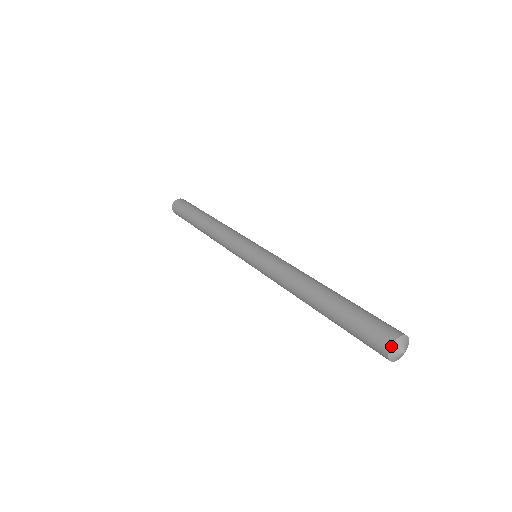
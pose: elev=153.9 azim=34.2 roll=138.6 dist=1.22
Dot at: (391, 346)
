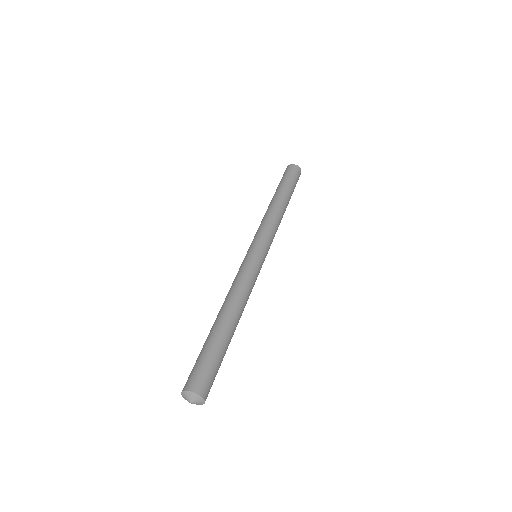
Dot at: (182, 391)
